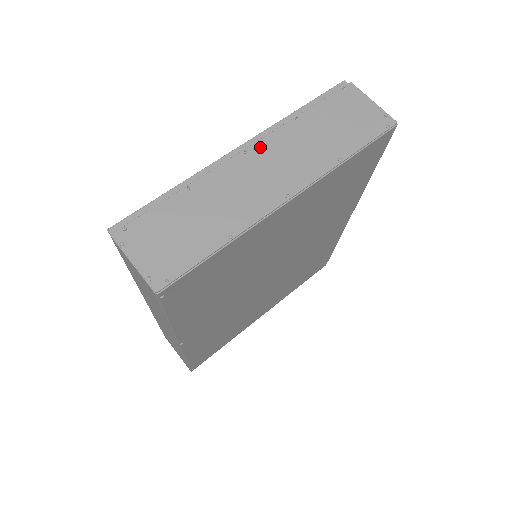
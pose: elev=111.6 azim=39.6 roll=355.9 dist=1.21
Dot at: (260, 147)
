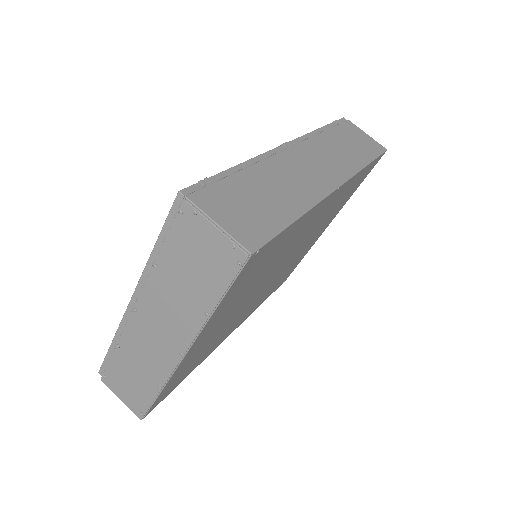
Dot at: (142, 304)
